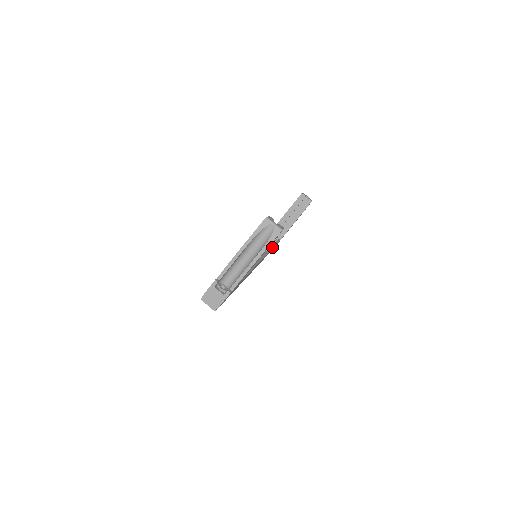
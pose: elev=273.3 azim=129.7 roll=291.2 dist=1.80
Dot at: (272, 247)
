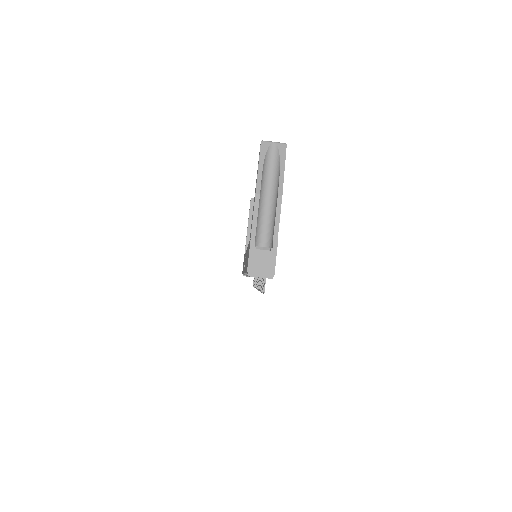
Dot at: occluded
